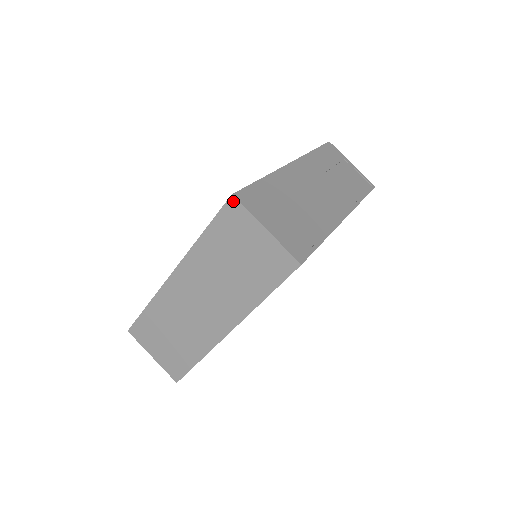
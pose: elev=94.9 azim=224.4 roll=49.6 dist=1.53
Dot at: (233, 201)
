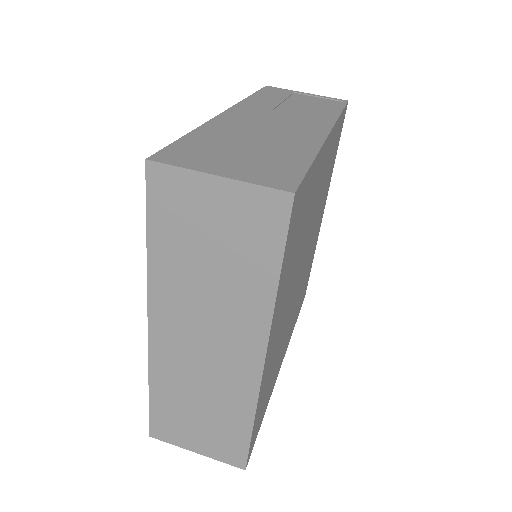
Dot at: (153, 168)
